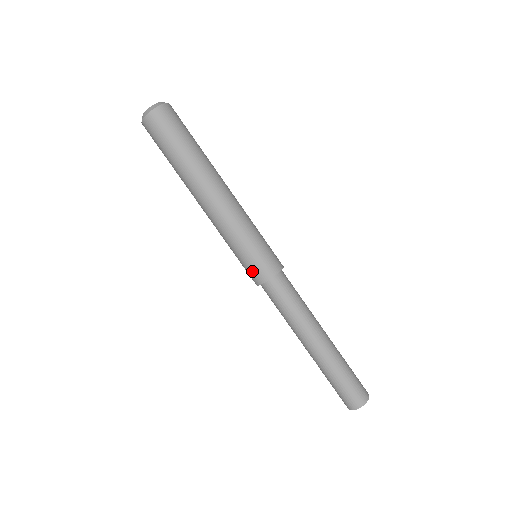
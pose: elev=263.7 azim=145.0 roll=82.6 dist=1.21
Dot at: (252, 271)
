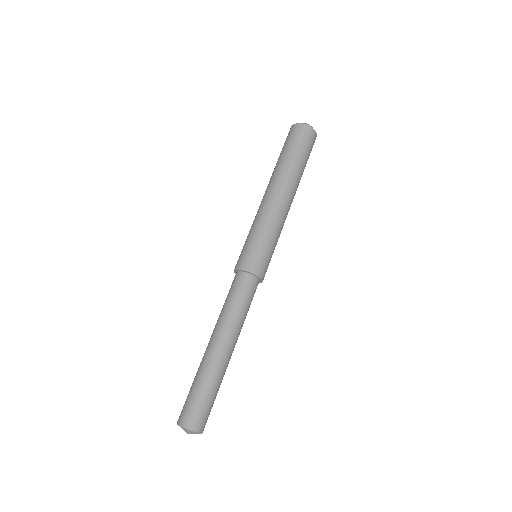
Dot at: (257, 259)
